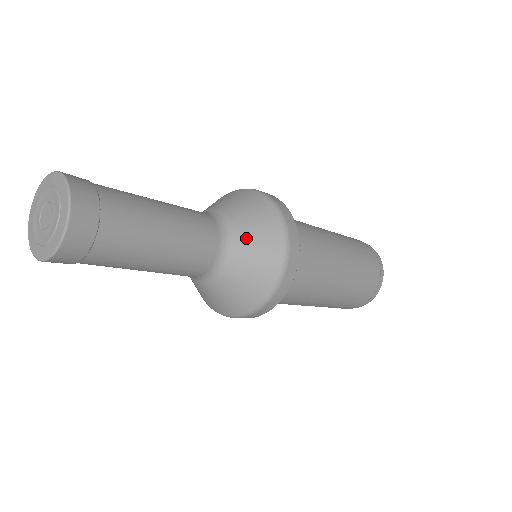
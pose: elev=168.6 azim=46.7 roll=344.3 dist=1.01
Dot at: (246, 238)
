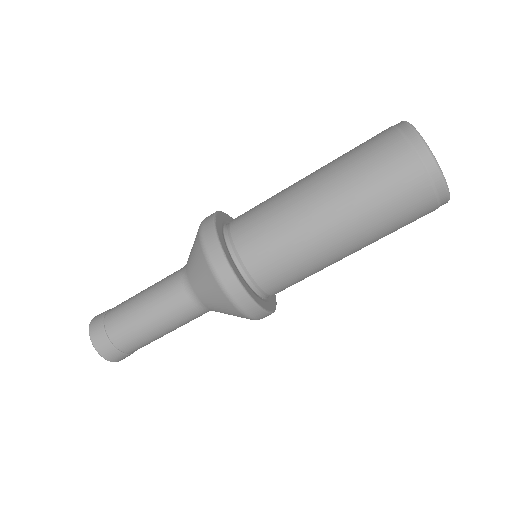
Dot at: (201, 290)
